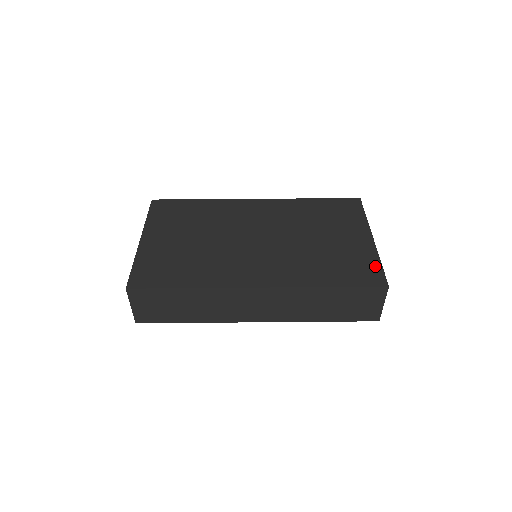
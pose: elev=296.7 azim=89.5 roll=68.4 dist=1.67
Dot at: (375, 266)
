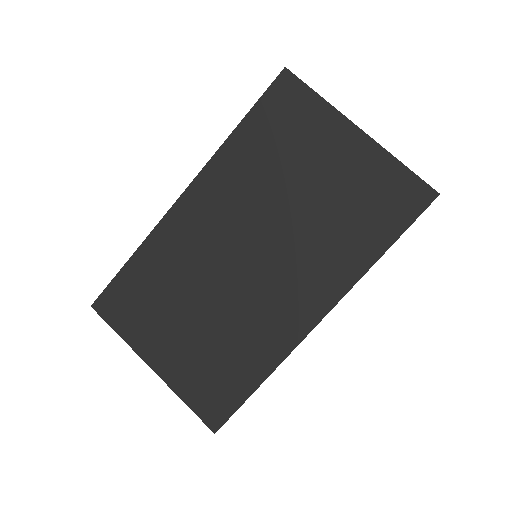
Dot at: (402, 176)
